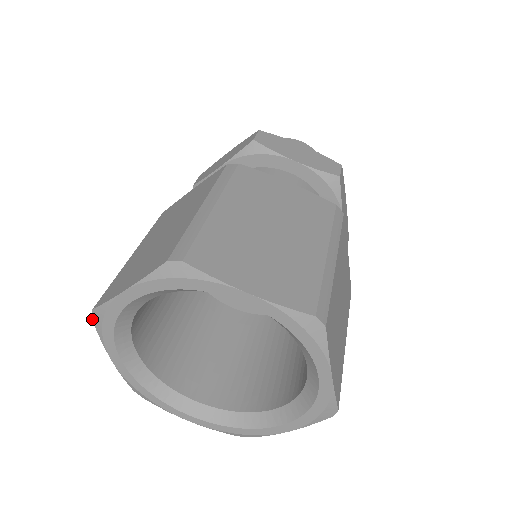
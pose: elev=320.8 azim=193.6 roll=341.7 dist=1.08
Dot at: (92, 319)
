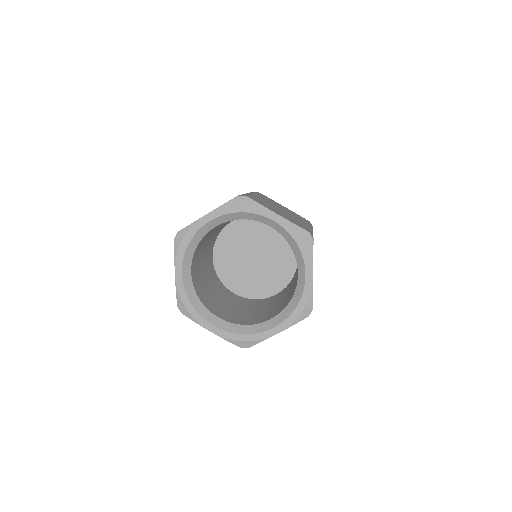
Dot at: (182, 313)
